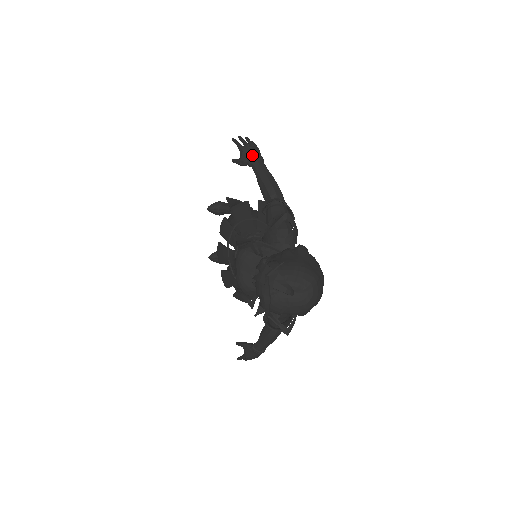
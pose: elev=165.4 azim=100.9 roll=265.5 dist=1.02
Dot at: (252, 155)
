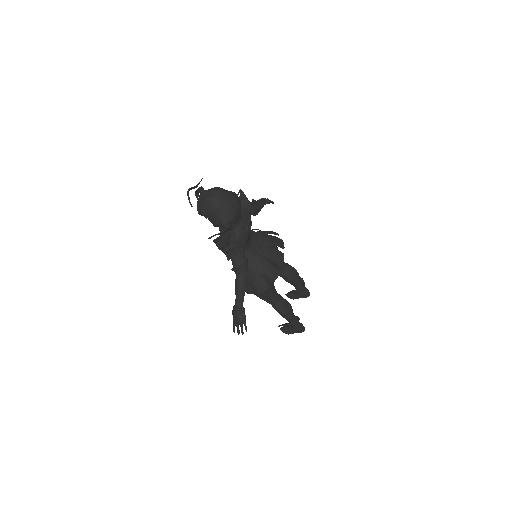
Dot at: occluded
